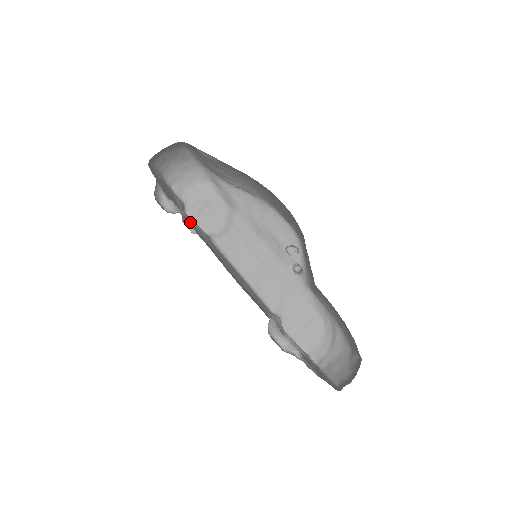
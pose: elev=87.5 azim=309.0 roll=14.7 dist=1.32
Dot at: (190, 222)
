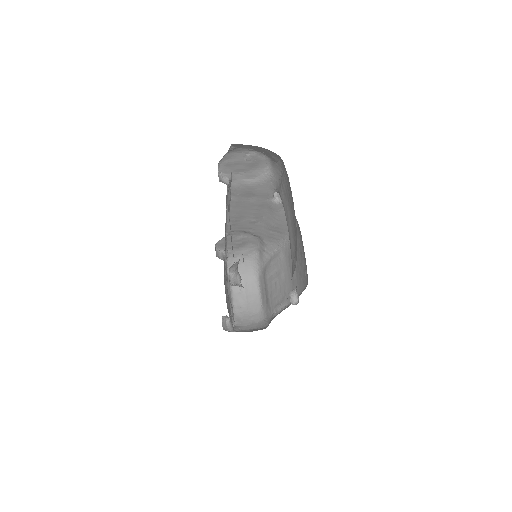
Dot at: occluded
